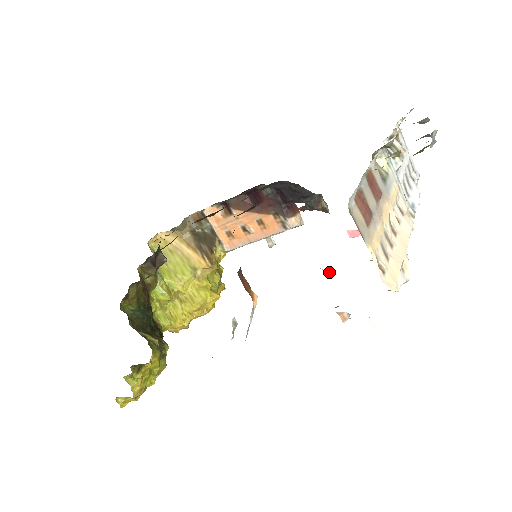
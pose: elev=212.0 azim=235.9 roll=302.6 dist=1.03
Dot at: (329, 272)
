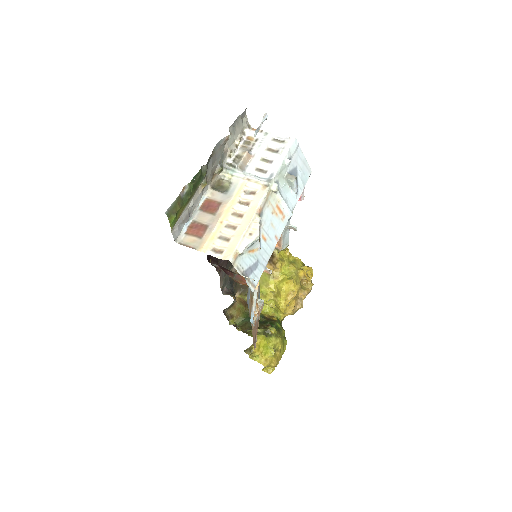
Dot at: occluded
